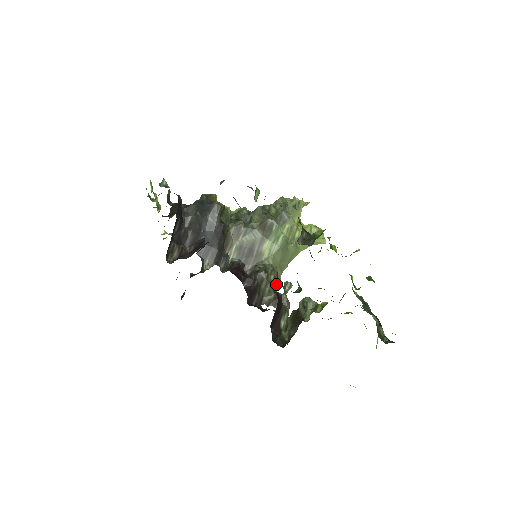
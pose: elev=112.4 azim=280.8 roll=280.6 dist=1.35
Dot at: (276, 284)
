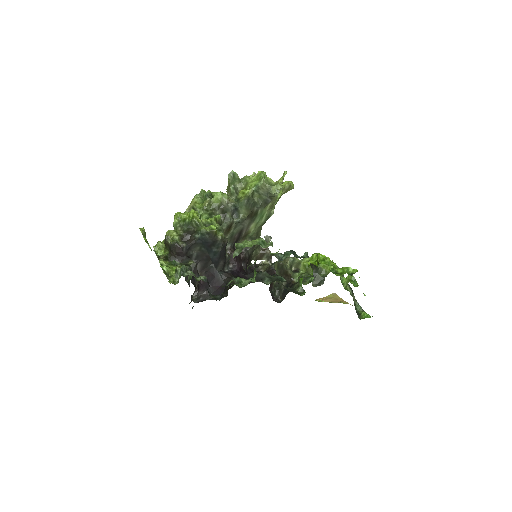
Dot at: occluded
